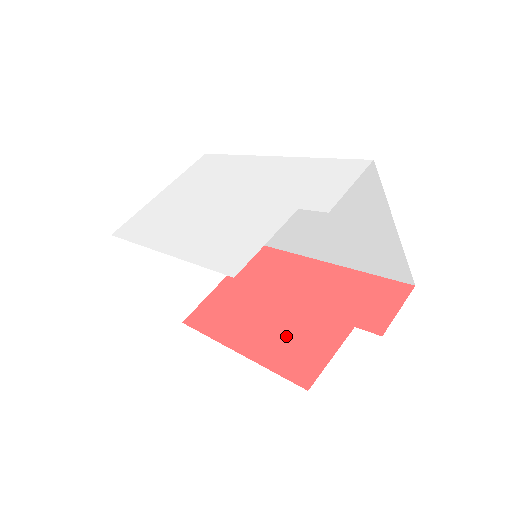
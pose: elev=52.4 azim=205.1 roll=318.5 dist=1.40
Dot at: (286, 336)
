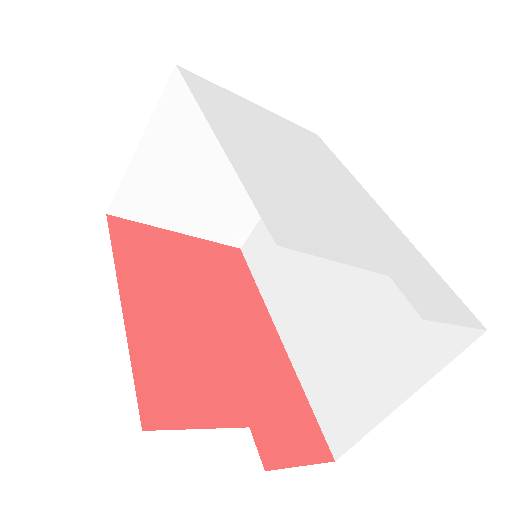
Dot at: (181, 350)
